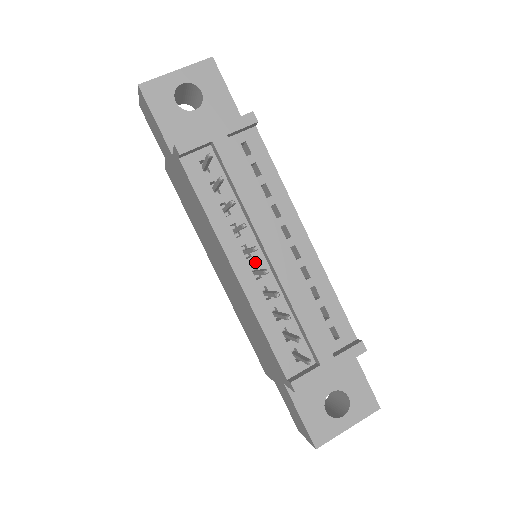
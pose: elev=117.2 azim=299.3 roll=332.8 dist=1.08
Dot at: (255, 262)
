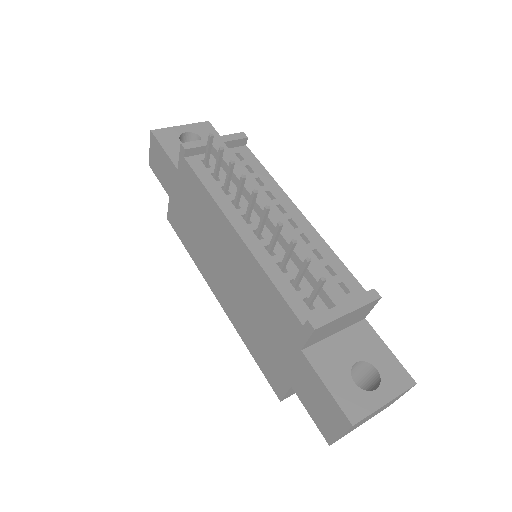
Dot at: (256, 227)
